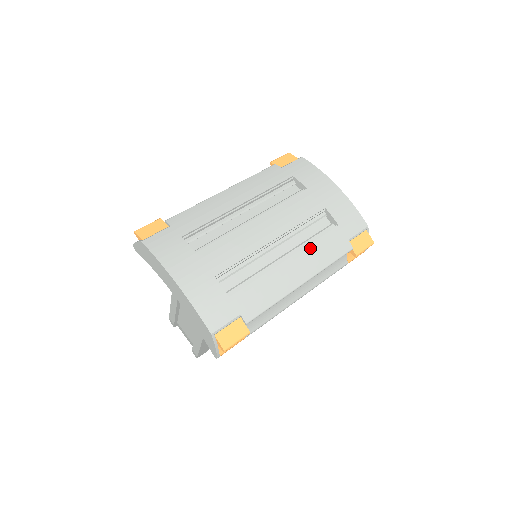
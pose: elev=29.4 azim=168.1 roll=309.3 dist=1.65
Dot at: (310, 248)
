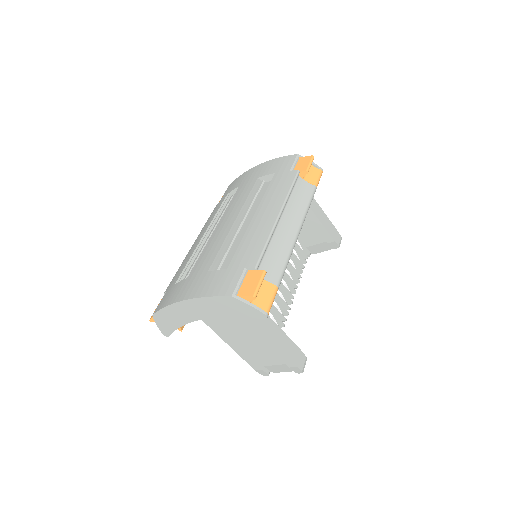
Dot at: (265, 198)
